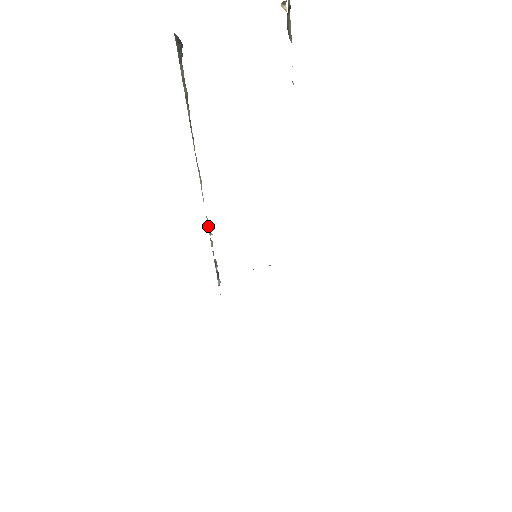
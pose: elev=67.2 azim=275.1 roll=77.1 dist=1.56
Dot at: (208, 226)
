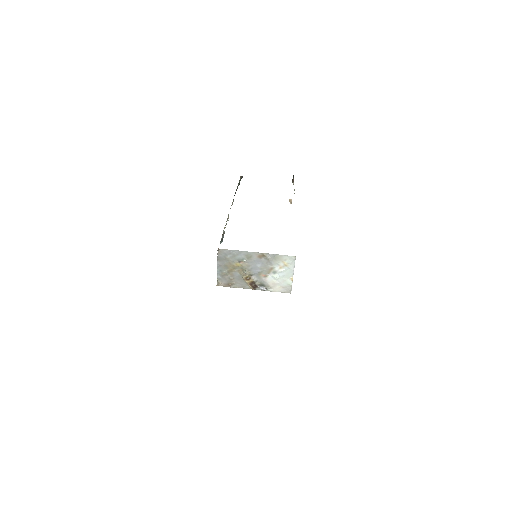
Dot at: (227, 218)
